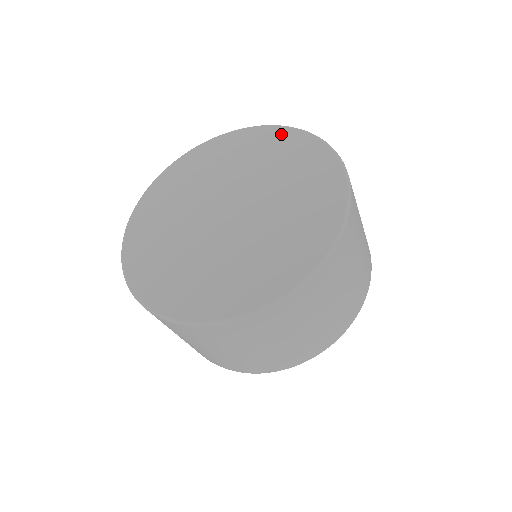
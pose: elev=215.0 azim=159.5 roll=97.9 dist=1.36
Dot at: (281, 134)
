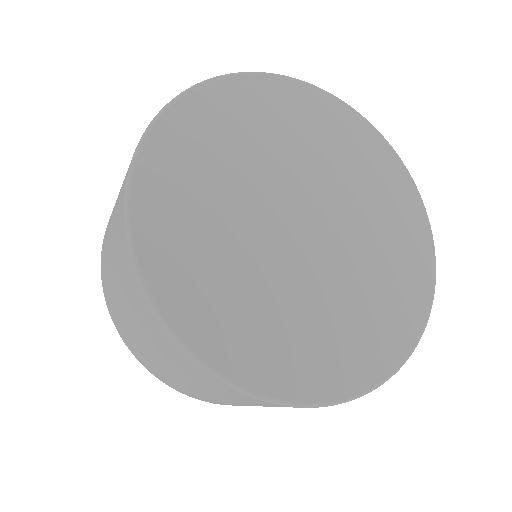
Dot at: (282, 88)
